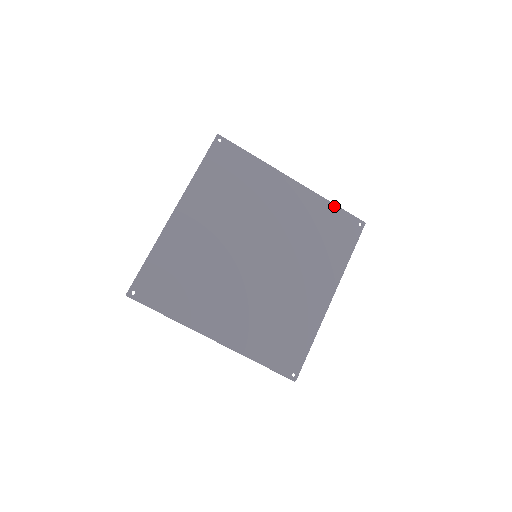
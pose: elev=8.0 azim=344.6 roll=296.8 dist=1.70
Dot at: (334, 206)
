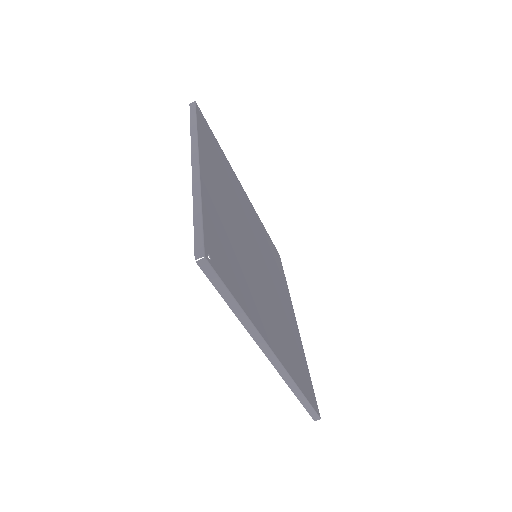
Dot at: occluded
